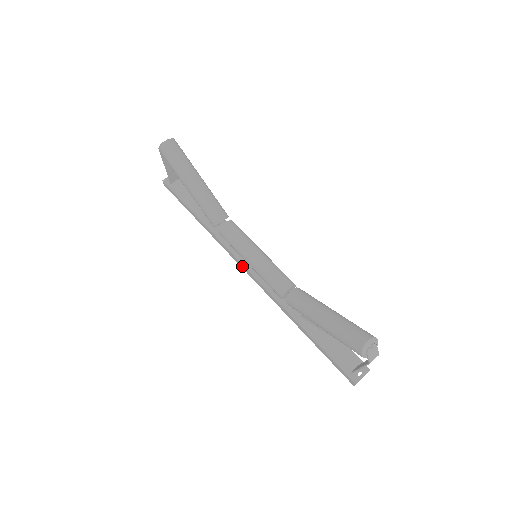
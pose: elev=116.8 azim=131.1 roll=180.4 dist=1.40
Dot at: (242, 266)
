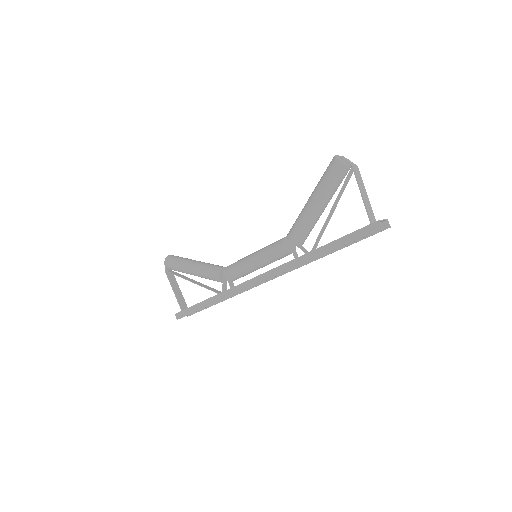
Dot at: (252, 282)
